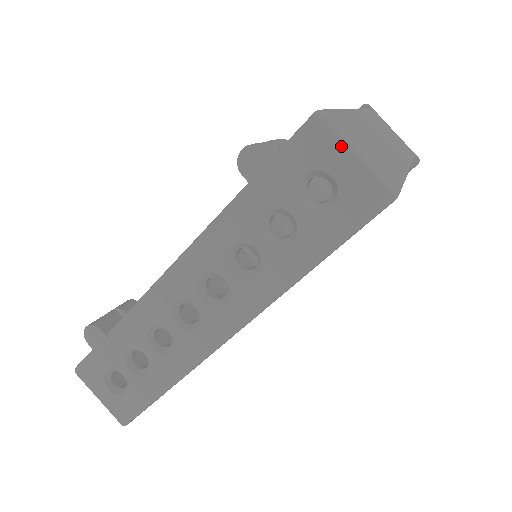
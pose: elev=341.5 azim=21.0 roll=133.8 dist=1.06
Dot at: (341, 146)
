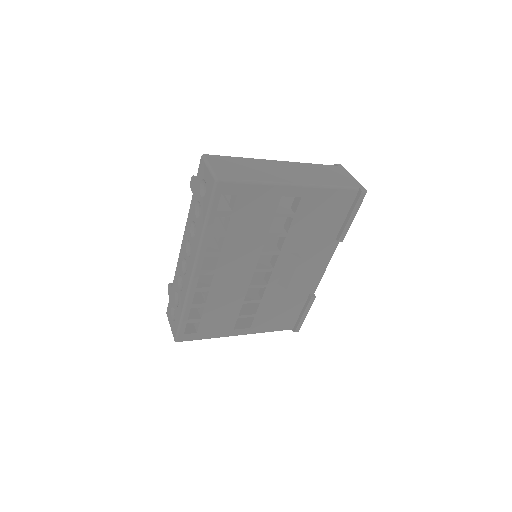
Dot at: (205, 166)
